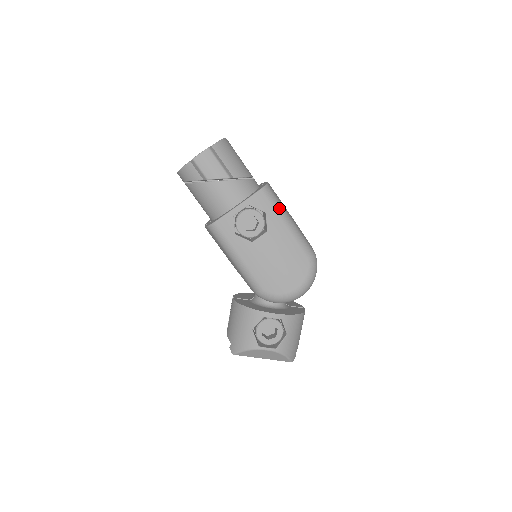
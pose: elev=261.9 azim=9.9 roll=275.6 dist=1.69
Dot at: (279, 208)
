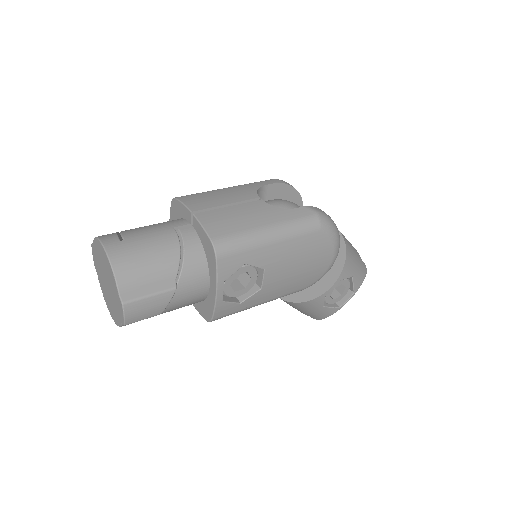
Dot at: (250, 242)
